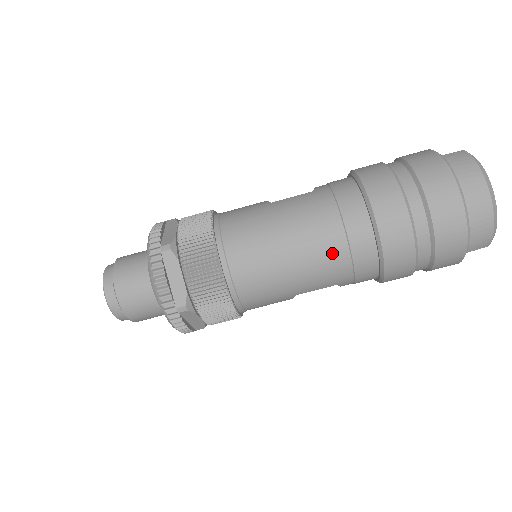
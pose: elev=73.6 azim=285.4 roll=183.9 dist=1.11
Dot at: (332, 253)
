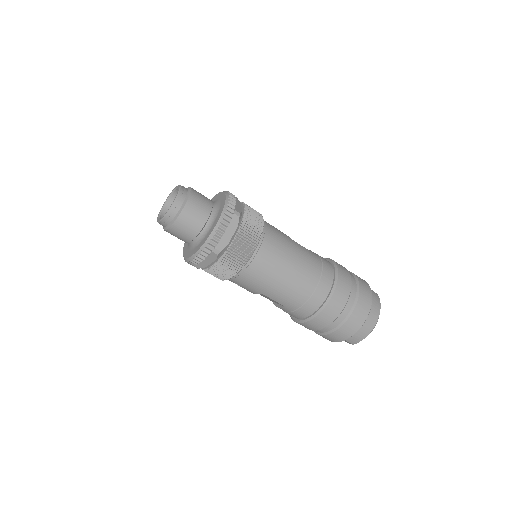
Dot at: (303, 290)
